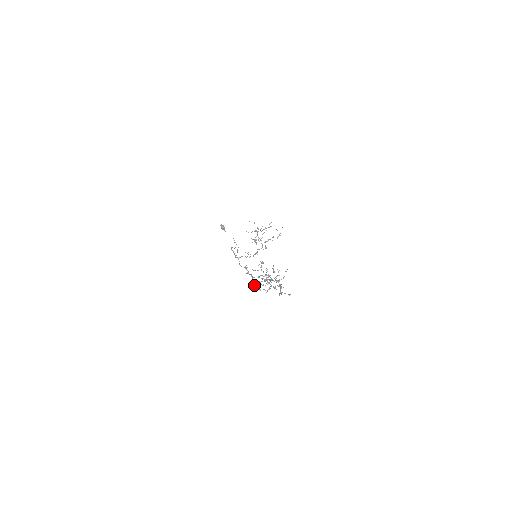
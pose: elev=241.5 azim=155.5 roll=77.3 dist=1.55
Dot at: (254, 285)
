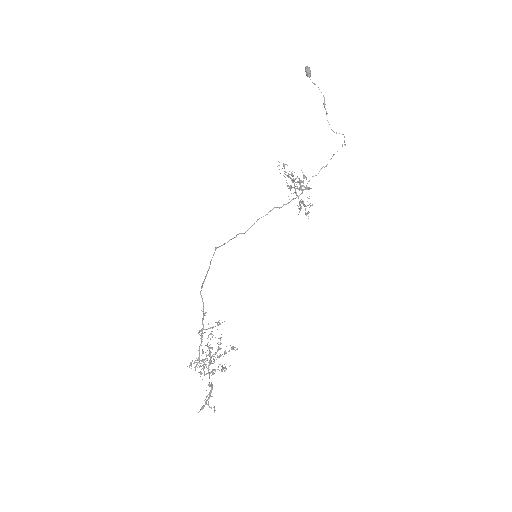
Dot at: (197, 360)
